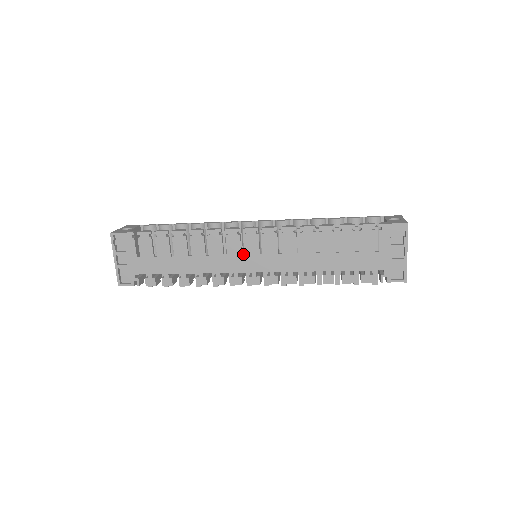
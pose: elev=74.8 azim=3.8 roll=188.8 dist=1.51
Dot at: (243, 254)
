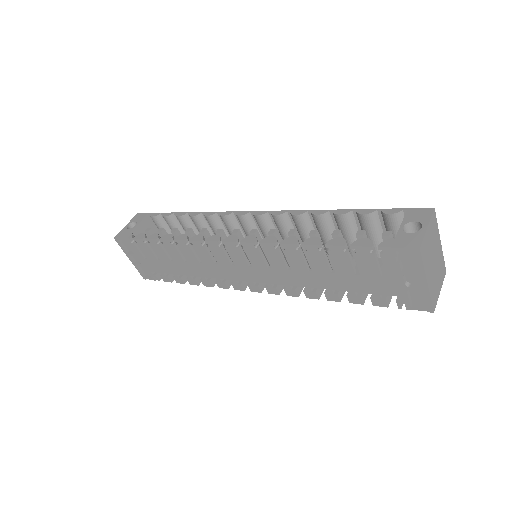
Dot at: (233, 264)
